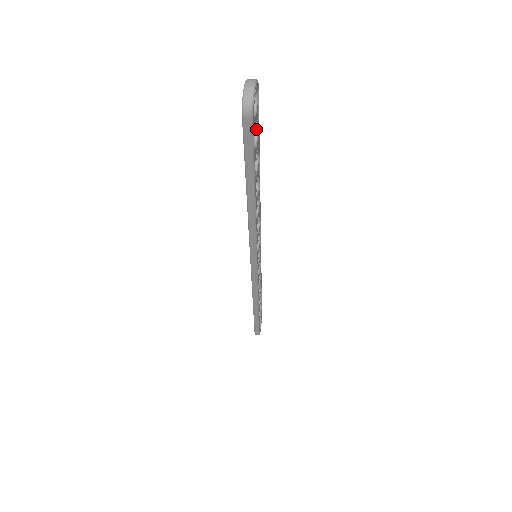
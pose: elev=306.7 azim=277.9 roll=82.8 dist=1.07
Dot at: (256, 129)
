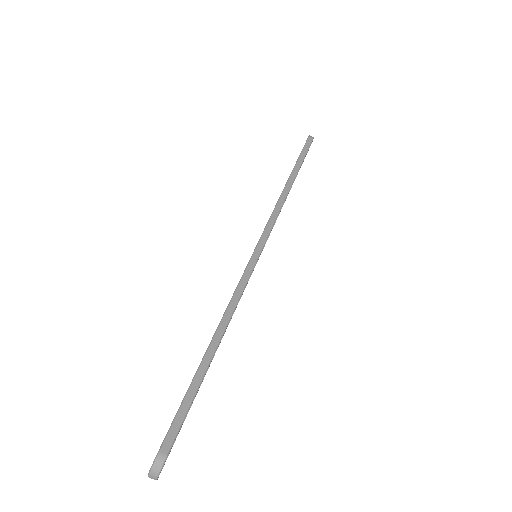
Dot at: (185, 414)
